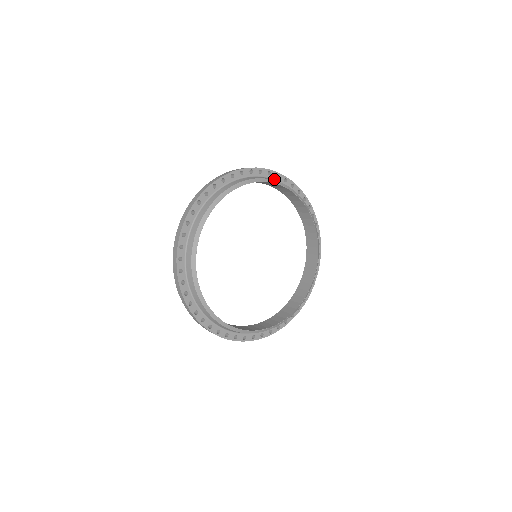
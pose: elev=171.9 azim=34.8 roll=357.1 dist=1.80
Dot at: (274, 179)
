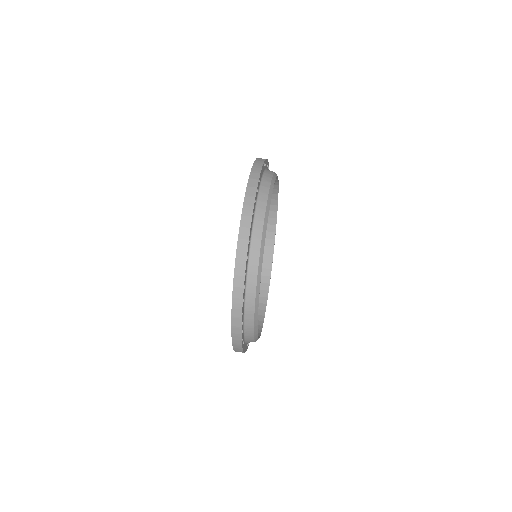
Dot at: (250, 234)
